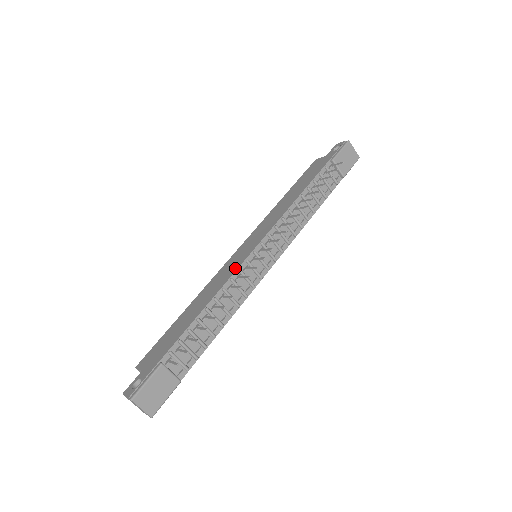
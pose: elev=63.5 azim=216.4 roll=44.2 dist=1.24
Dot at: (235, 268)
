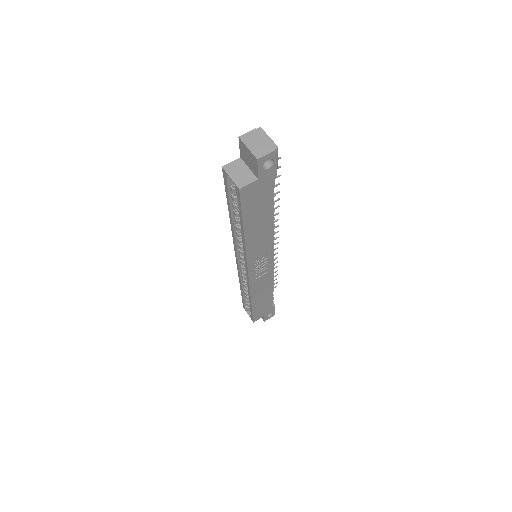
Dot at: occluded
